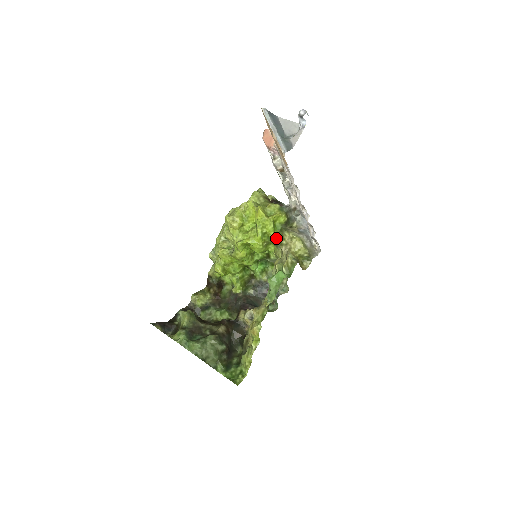
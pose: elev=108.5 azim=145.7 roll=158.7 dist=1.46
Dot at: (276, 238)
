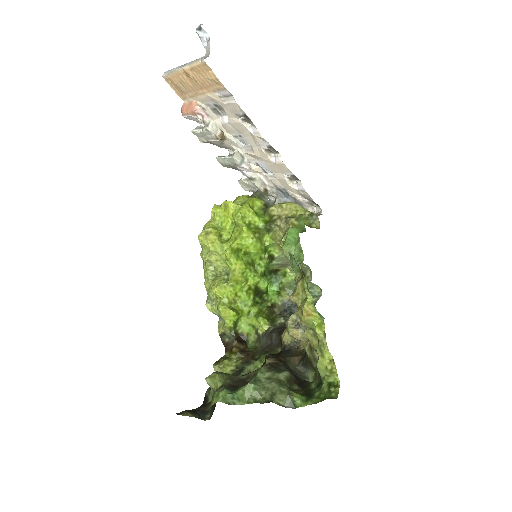
Dot at: (265, 223)
